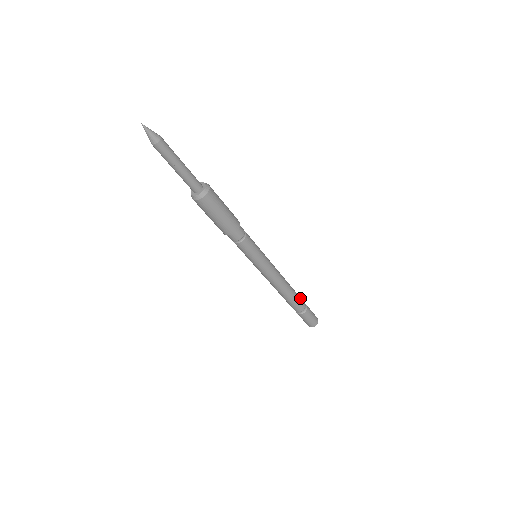
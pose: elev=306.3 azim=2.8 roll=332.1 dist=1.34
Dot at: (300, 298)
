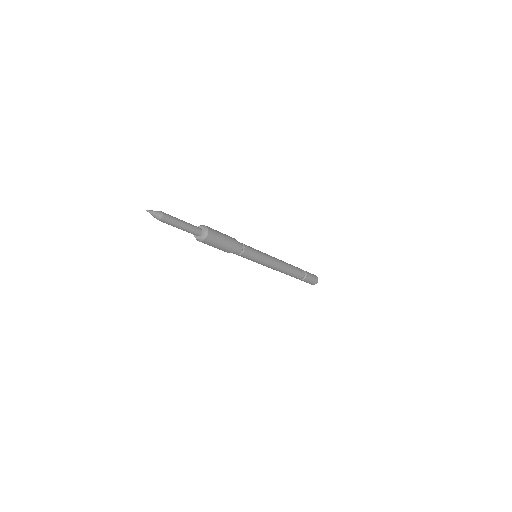
Dot at: (299, 270)
